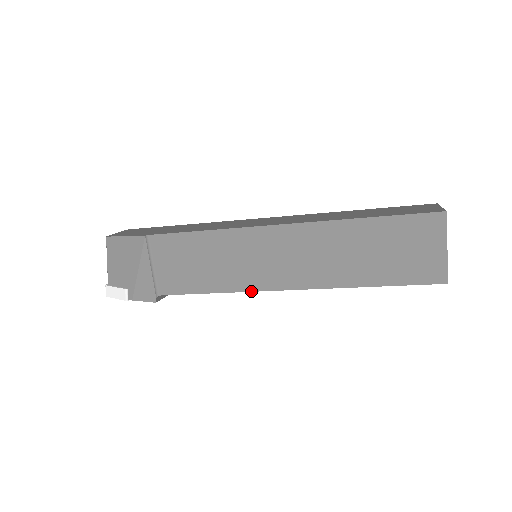
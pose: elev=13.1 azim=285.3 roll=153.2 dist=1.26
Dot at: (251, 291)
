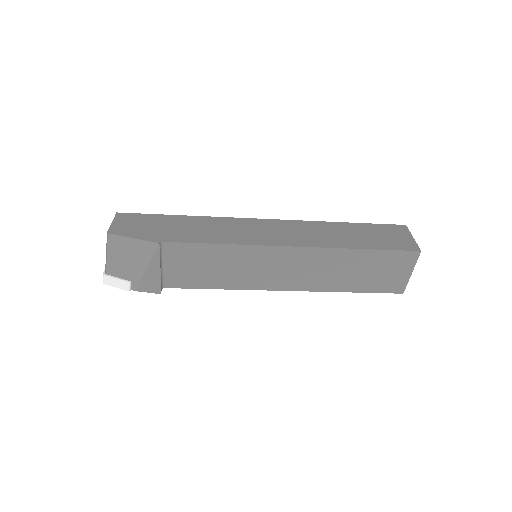
Dot at: occluded
